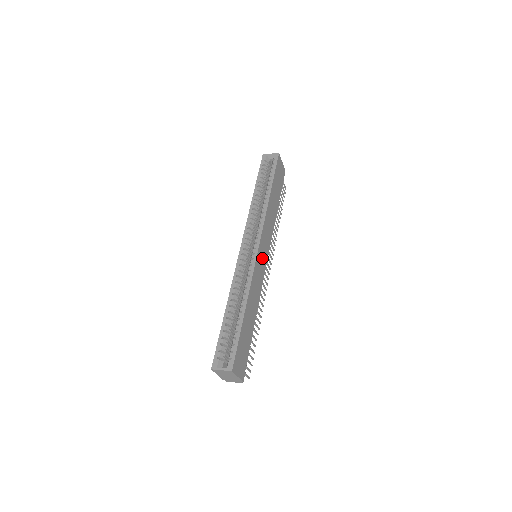
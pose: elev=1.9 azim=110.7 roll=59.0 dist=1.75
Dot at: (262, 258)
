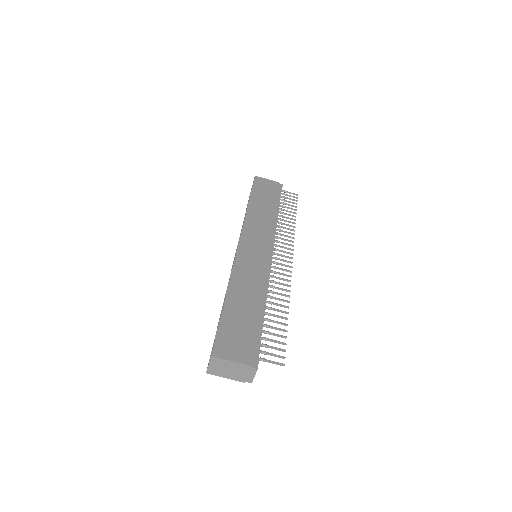
Dot at: (253, 251)
